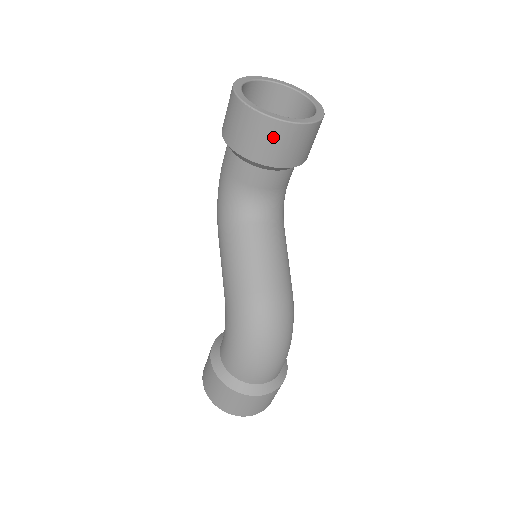
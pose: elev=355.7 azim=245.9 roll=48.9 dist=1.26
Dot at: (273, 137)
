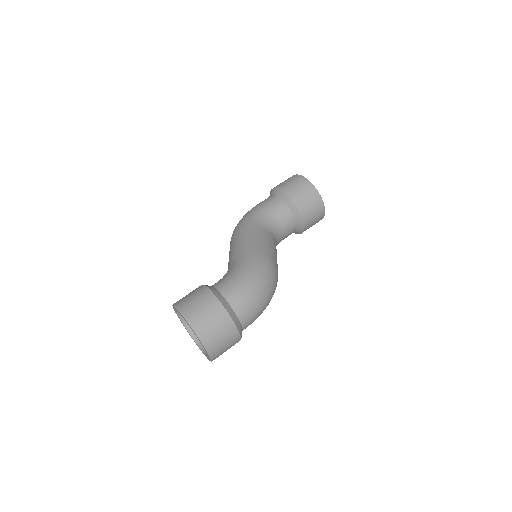
Dot at: (312, 200)
